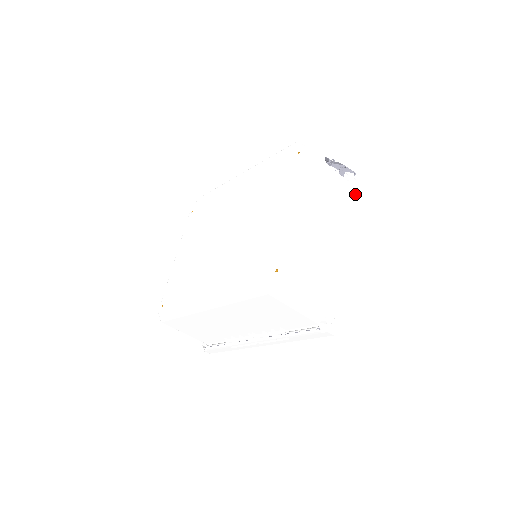
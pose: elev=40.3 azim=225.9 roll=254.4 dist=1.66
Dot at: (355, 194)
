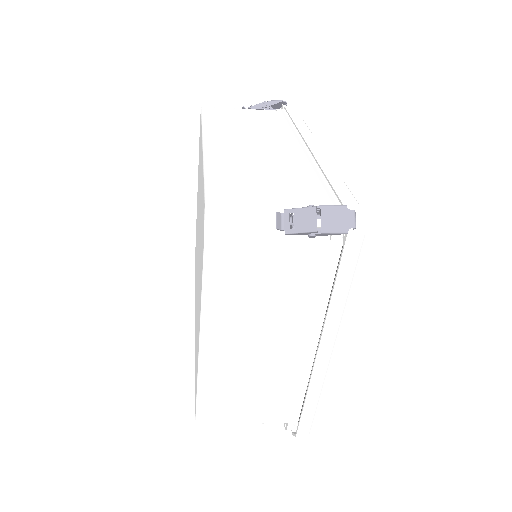
Dot at: (355, 263)
